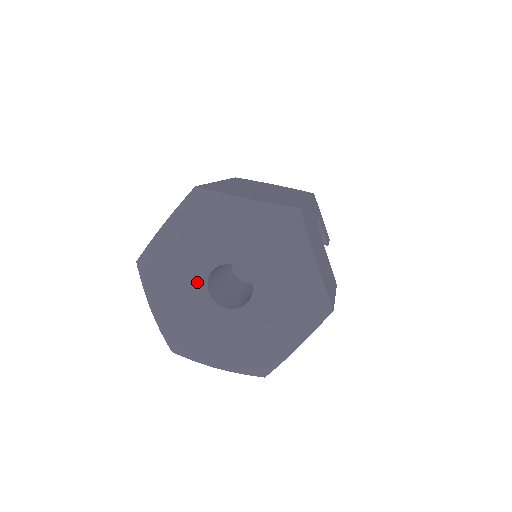
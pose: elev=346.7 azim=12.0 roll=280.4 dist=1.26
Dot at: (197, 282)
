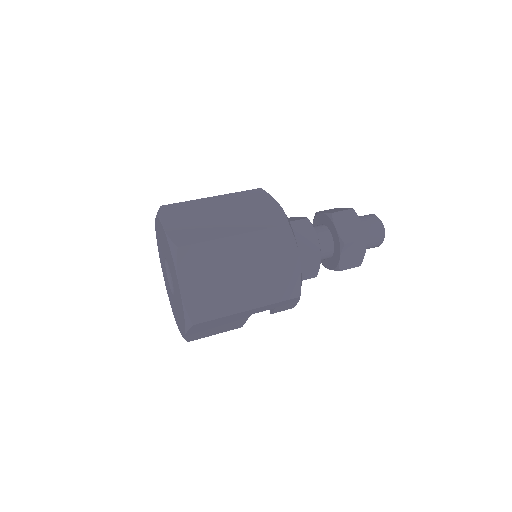
Dot at: occluded
